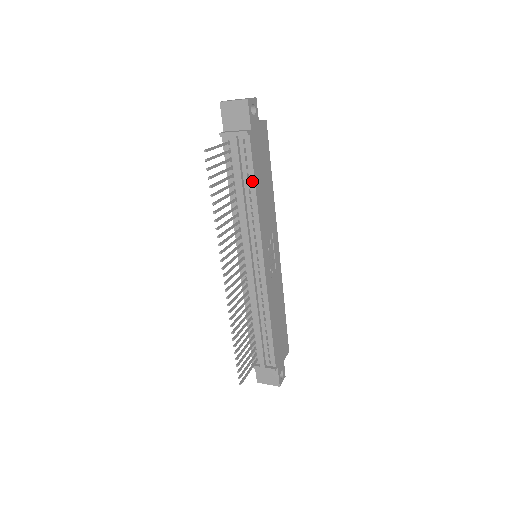
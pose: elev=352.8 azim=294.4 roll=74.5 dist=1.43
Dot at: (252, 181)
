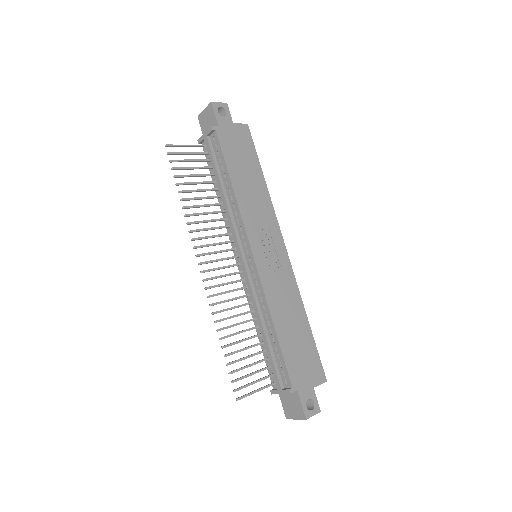
Dot at: (226, 172)
